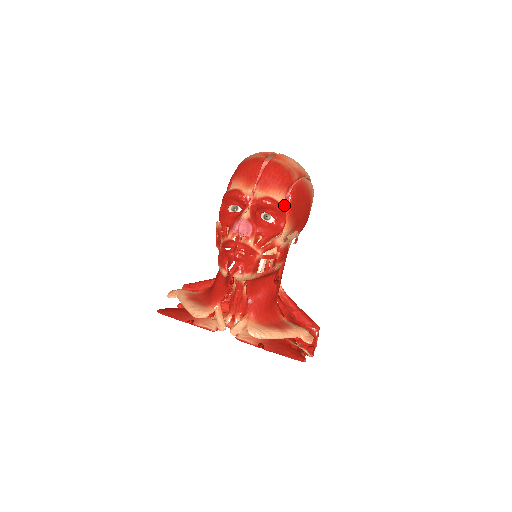
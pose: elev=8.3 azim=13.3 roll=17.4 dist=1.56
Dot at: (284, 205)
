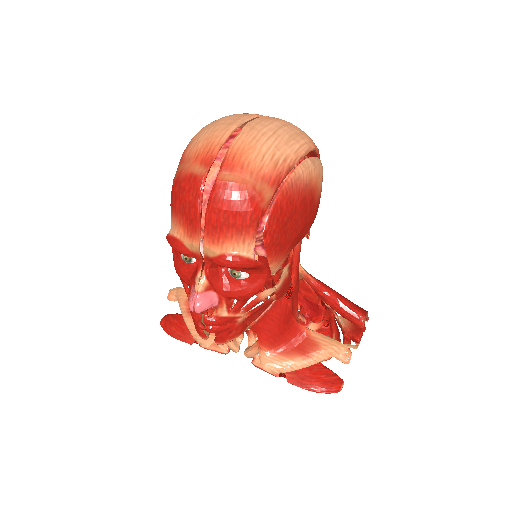
Dot at: (262, 236)
